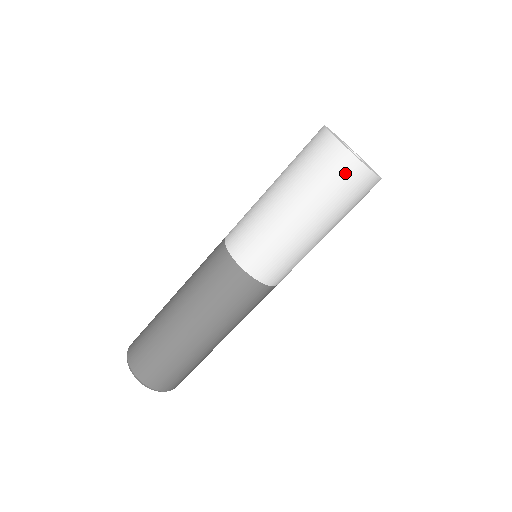
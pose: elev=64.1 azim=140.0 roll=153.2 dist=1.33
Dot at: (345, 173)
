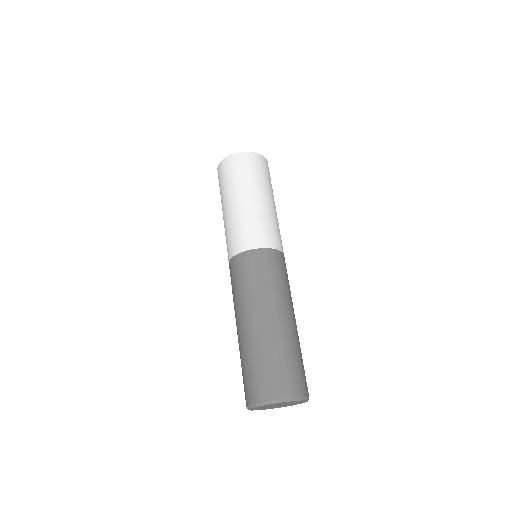
Dot at: (233, 164)
